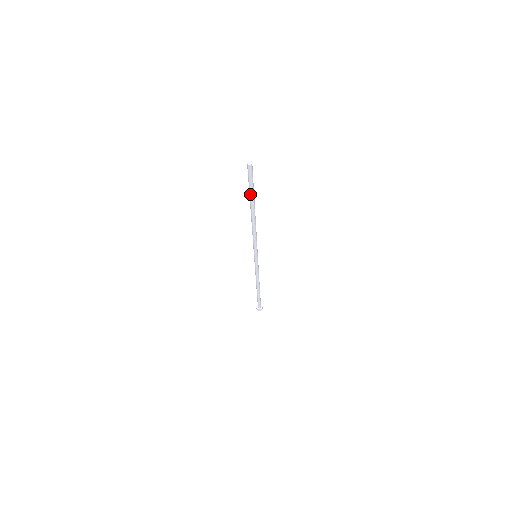
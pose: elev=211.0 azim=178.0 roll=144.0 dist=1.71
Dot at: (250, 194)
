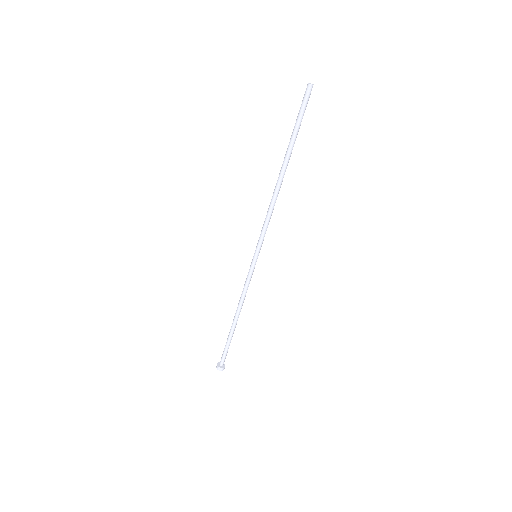
Dot at: (293, 135)
